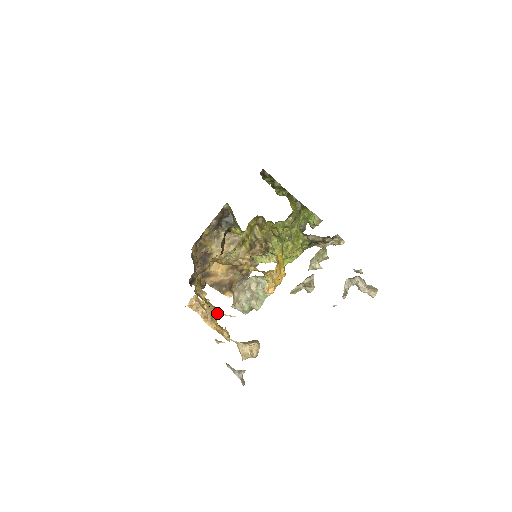
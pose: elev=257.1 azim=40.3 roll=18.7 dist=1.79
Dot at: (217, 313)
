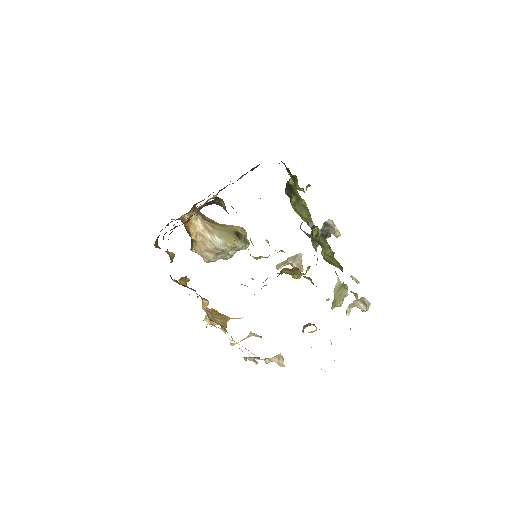
Dot at: occluded
